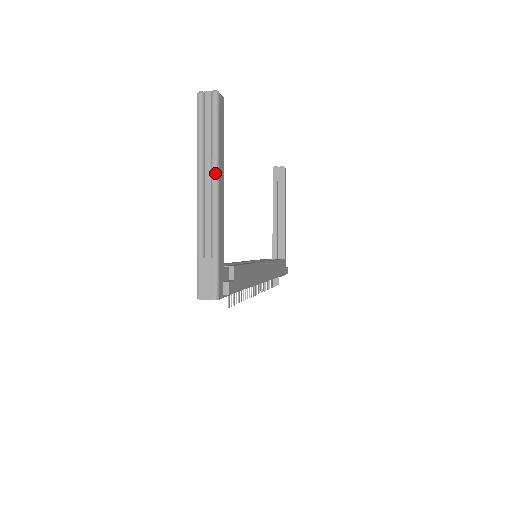
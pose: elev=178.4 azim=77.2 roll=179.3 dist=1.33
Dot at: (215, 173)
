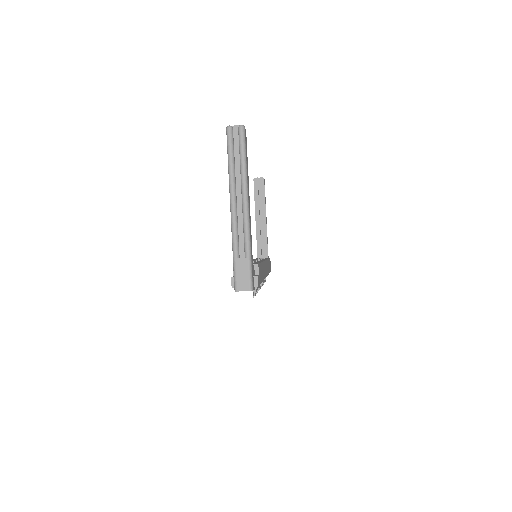
Dot at: (245, 190)
